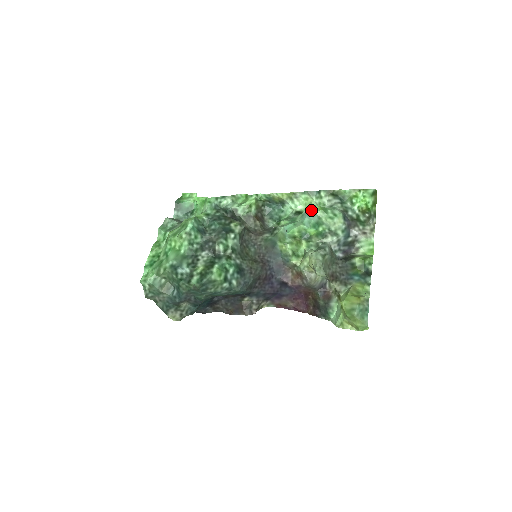
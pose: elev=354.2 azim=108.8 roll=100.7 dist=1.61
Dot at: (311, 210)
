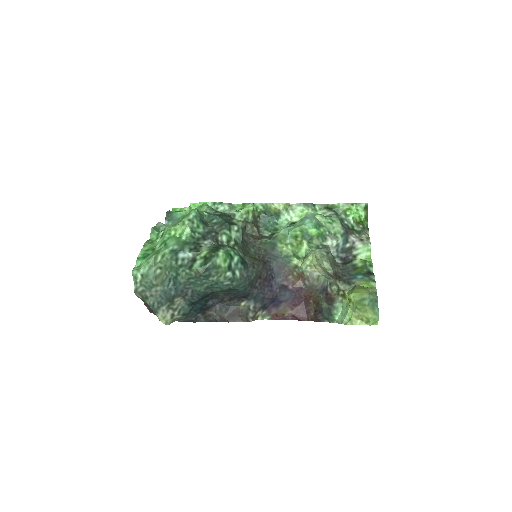
Dot at: (310, 215)
